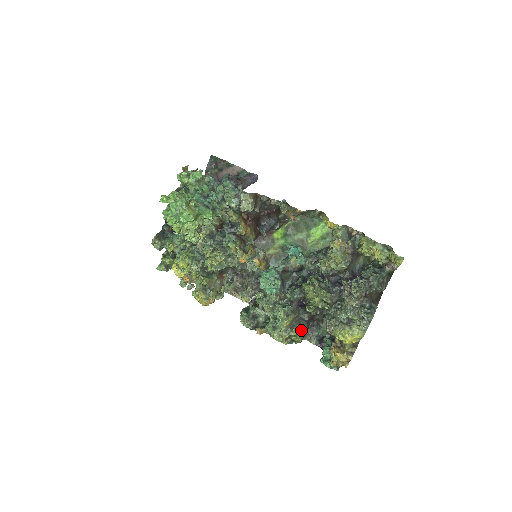
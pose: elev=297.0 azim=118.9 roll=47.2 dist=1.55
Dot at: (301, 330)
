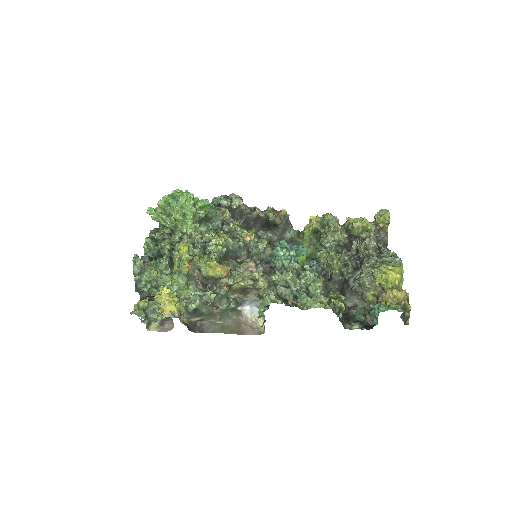
Dot at: (338, 293)
